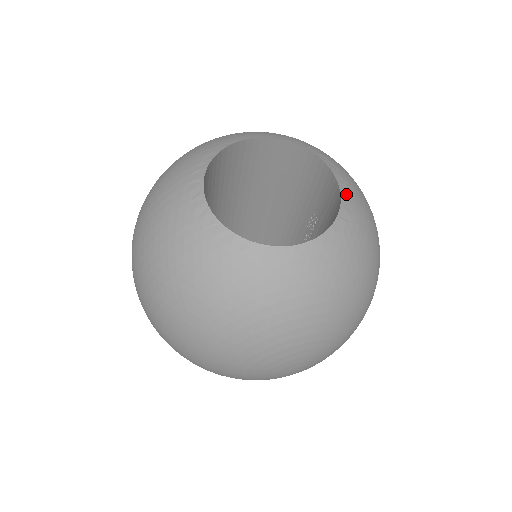
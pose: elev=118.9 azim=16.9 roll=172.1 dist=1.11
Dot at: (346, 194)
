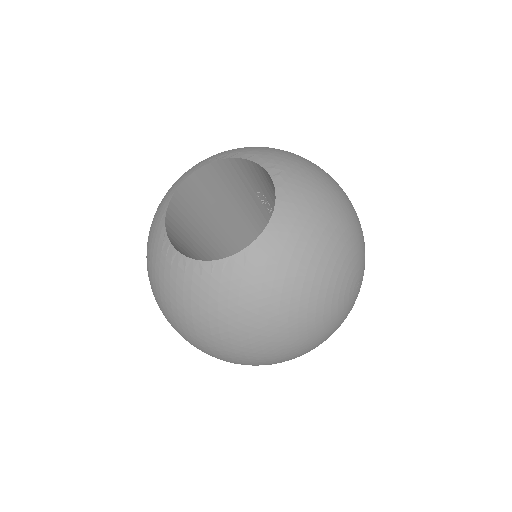
Dot at: (260, 160)
